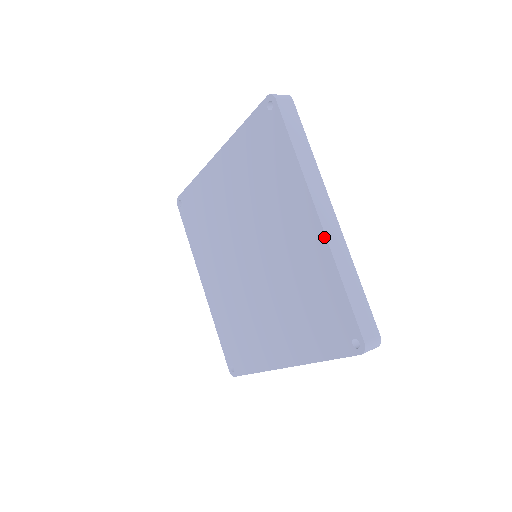
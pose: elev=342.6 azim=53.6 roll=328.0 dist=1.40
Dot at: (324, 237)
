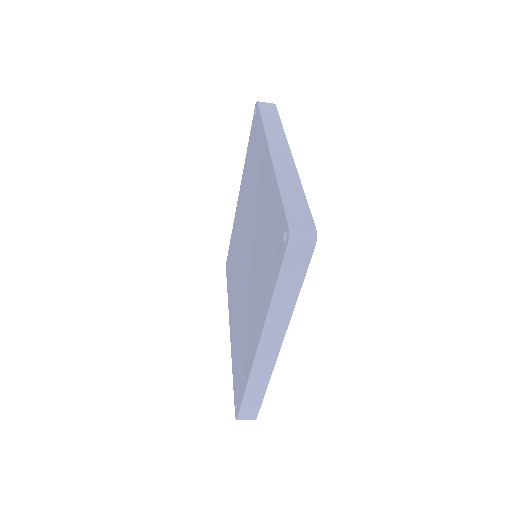
Dot at: (271, 163)
